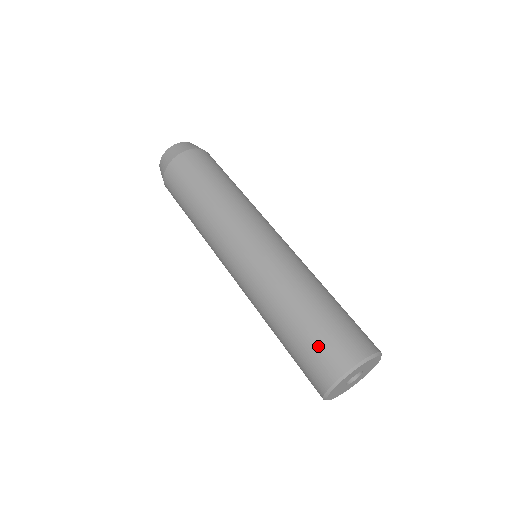
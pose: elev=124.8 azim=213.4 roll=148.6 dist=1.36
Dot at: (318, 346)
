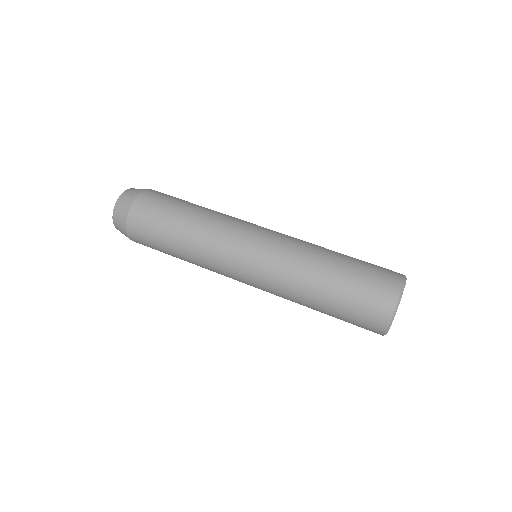
Dot at: (370, 278)
